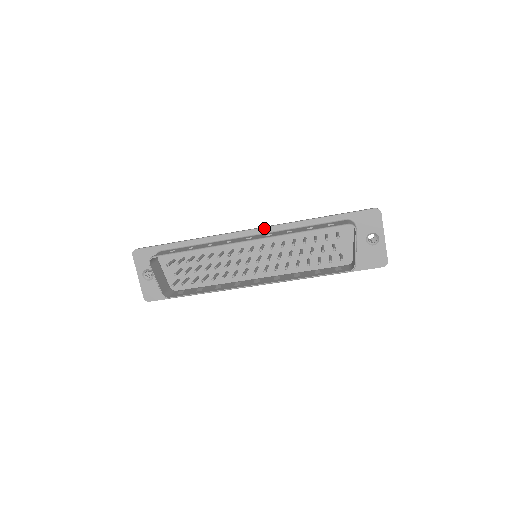
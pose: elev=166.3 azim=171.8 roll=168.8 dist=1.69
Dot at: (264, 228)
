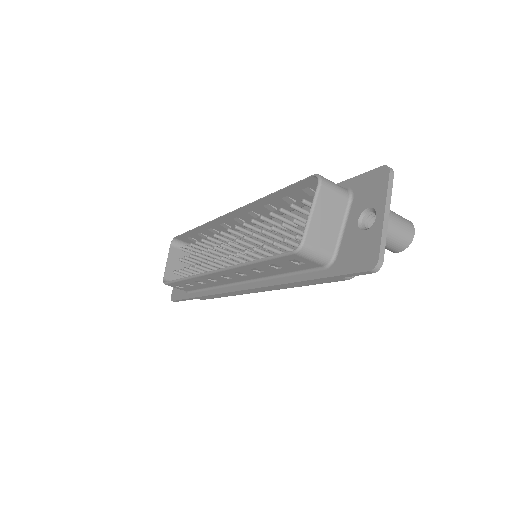
Dot at: occluded
